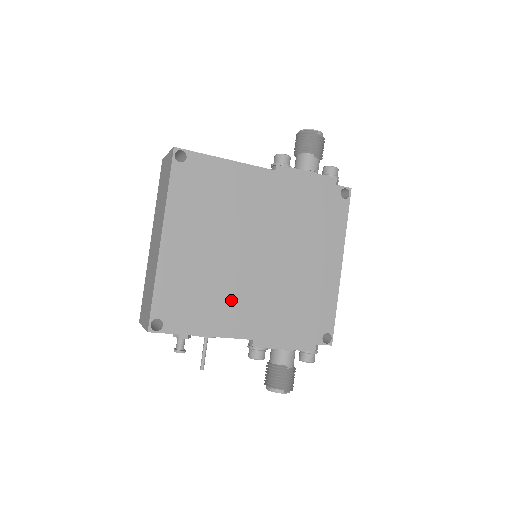
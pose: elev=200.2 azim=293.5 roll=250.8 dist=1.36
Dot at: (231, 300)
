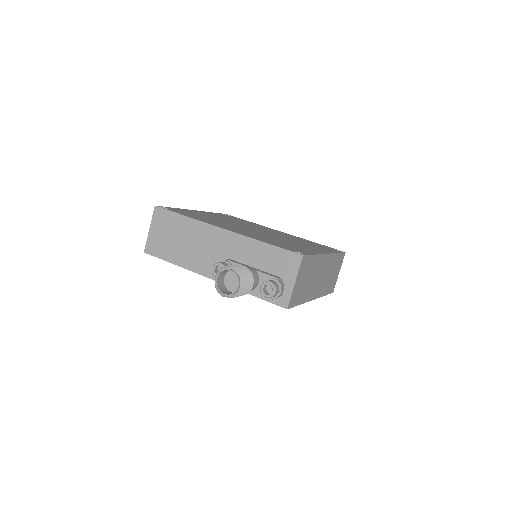
Dot at: occluded
